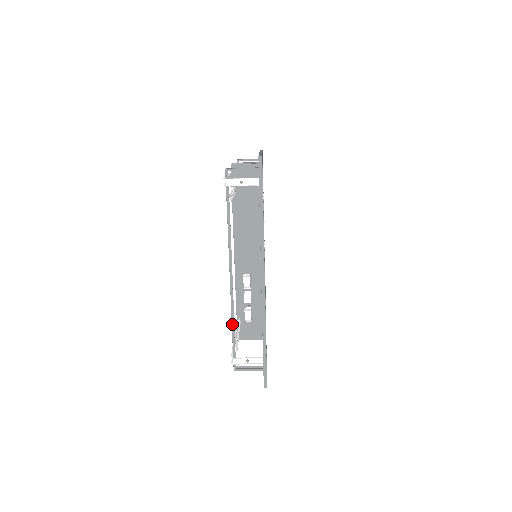
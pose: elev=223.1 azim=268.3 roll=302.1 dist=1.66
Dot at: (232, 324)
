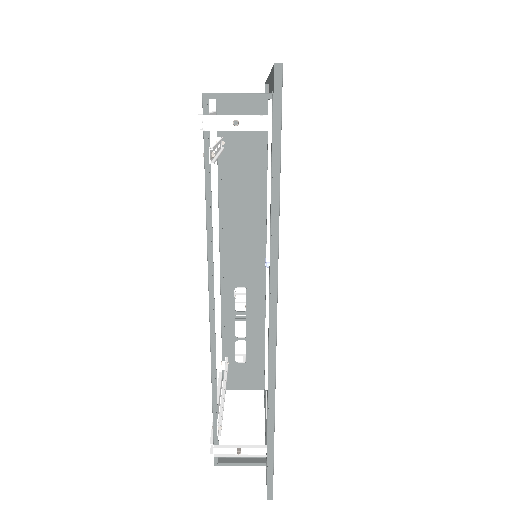
Dot at: (212, 390)
